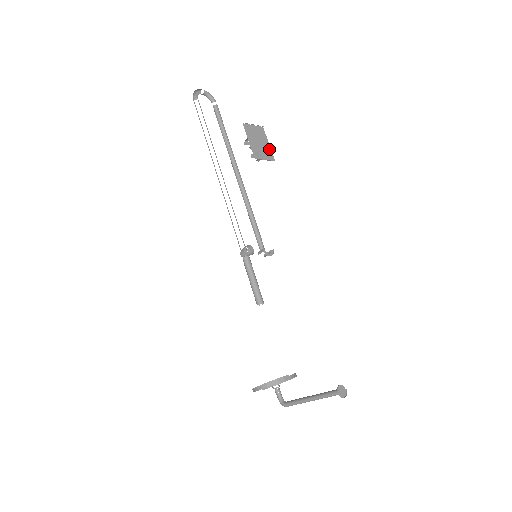
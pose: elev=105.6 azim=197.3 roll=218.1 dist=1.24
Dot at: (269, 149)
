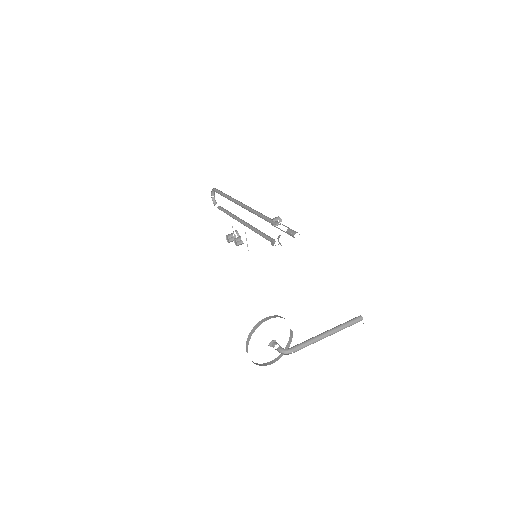
Dot at: occluded
